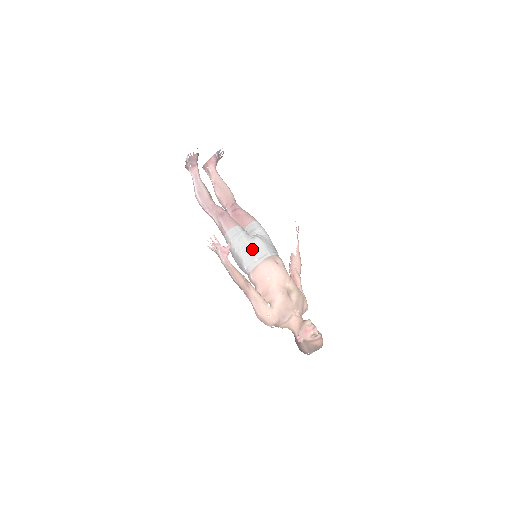
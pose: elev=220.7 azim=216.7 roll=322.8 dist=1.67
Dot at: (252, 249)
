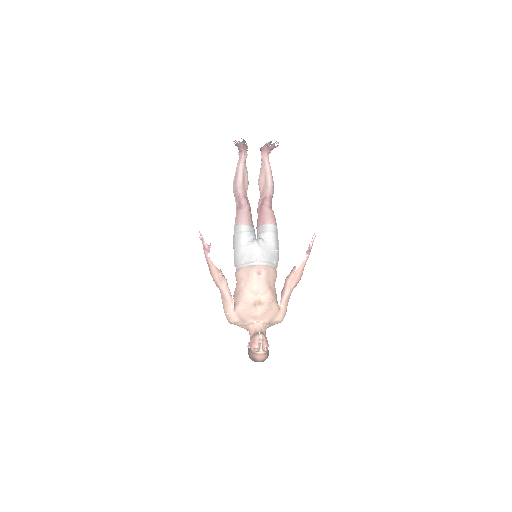
Dot at: (244, 252)
